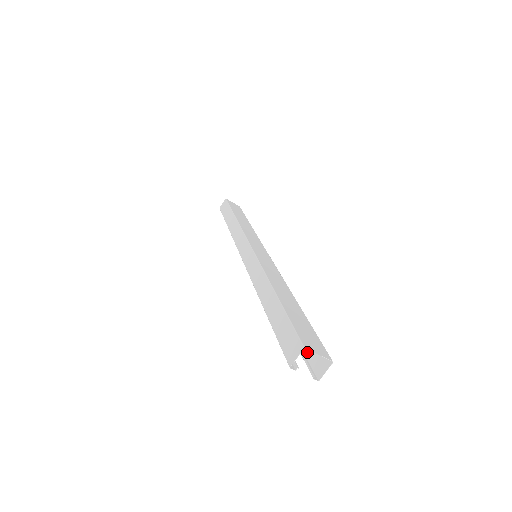
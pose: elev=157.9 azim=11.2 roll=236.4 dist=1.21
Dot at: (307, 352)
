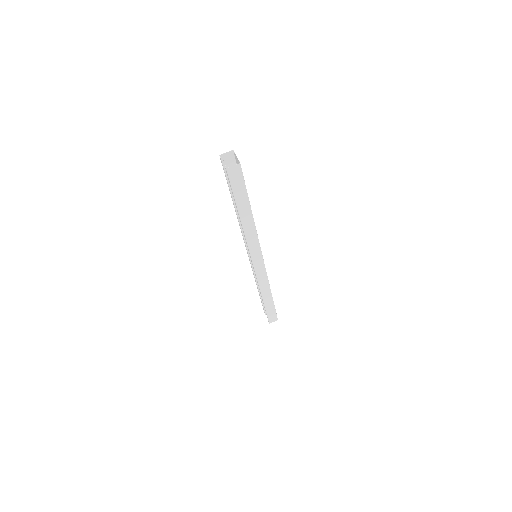
Dot at: (234, 186)
